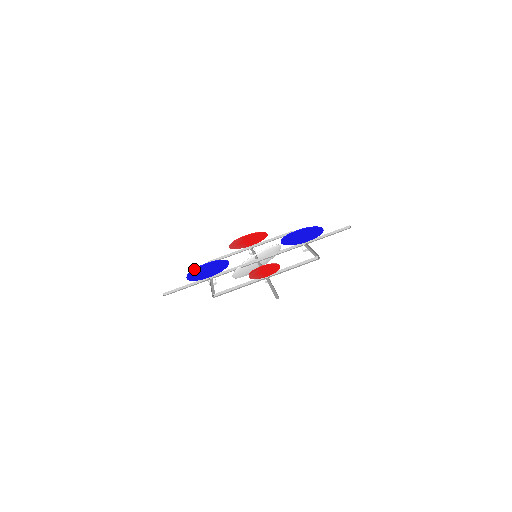
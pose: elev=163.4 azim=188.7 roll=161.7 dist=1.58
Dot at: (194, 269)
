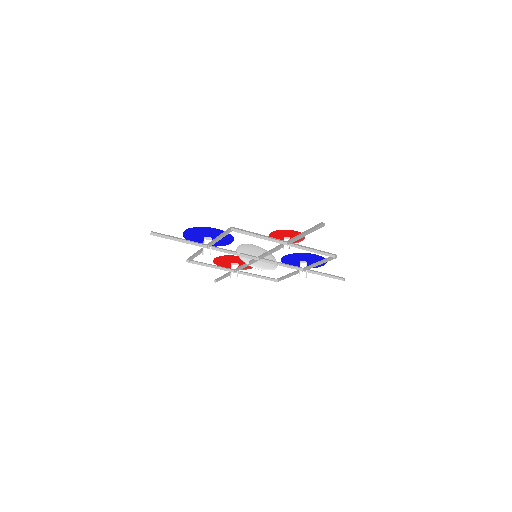
Dot at: (187, 239)
